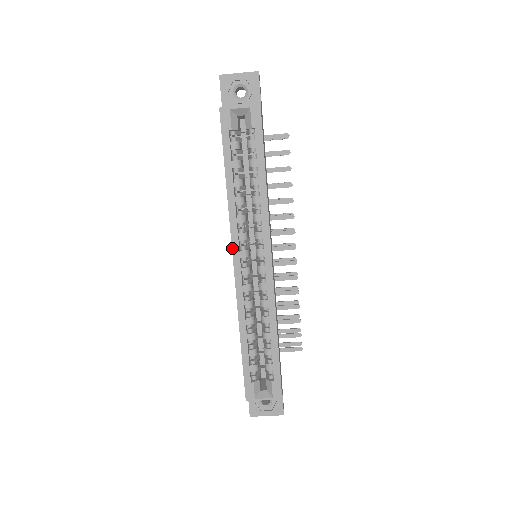
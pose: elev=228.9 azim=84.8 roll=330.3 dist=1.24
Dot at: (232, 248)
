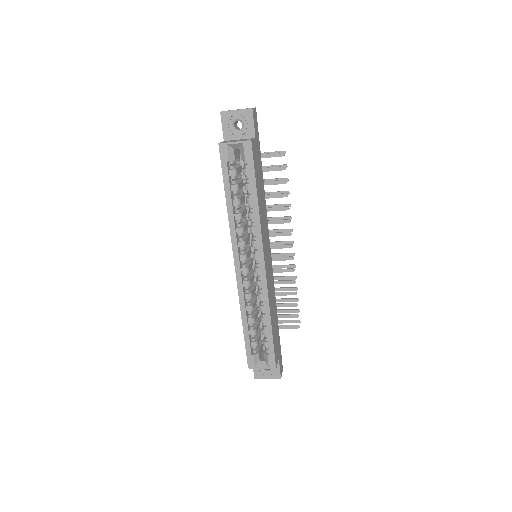
Dot at: (233, 253)
